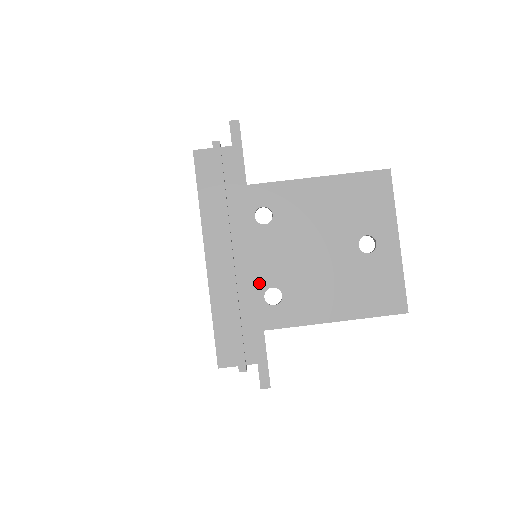
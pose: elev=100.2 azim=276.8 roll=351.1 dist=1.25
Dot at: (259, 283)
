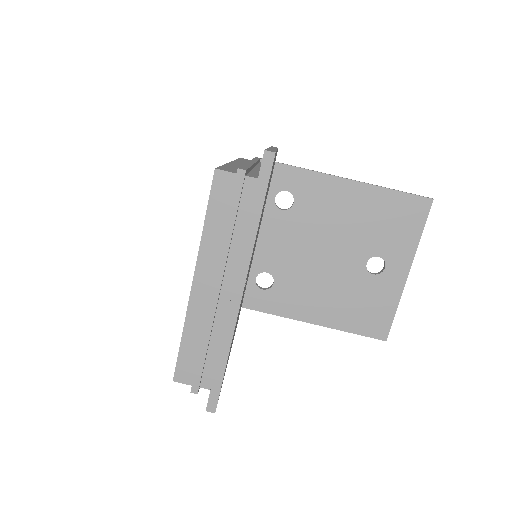
Dot at: (255, 264)
